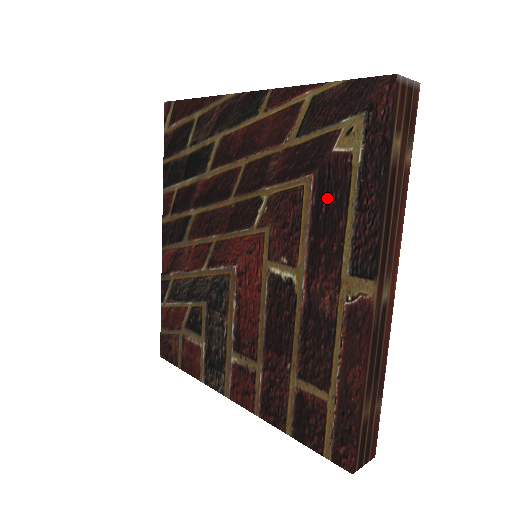
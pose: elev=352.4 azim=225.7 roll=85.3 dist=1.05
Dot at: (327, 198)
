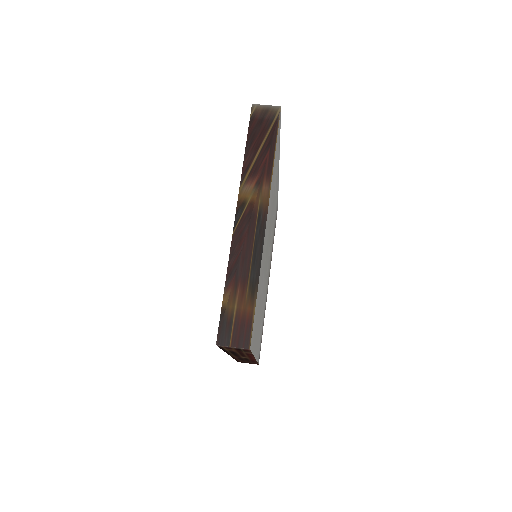
Dot at: occluded
